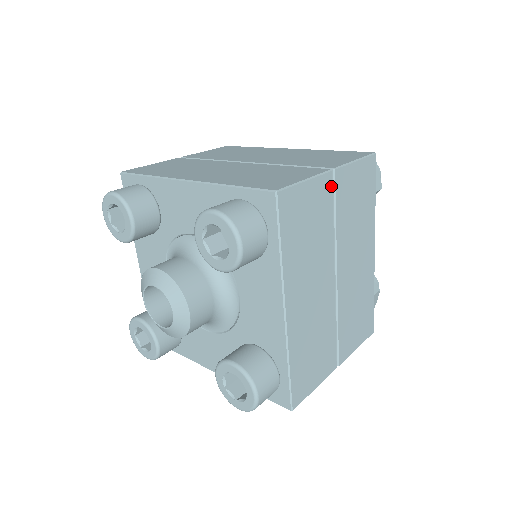
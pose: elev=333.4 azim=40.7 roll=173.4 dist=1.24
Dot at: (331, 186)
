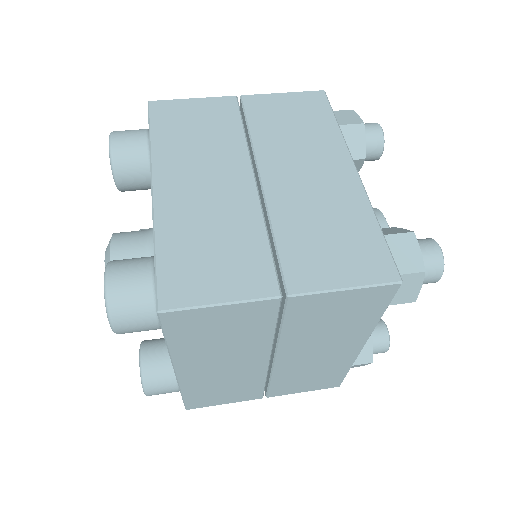
Dot at: (276, 308)
